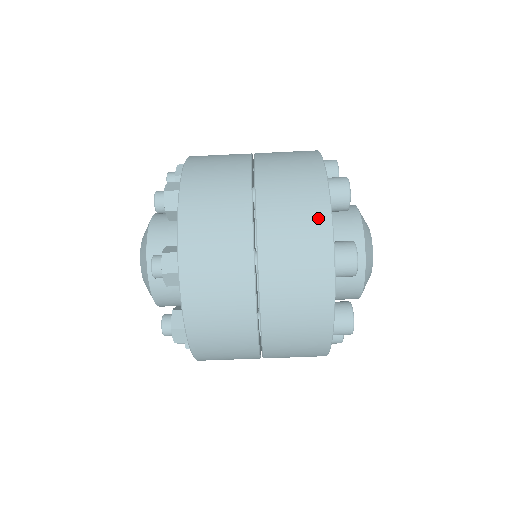
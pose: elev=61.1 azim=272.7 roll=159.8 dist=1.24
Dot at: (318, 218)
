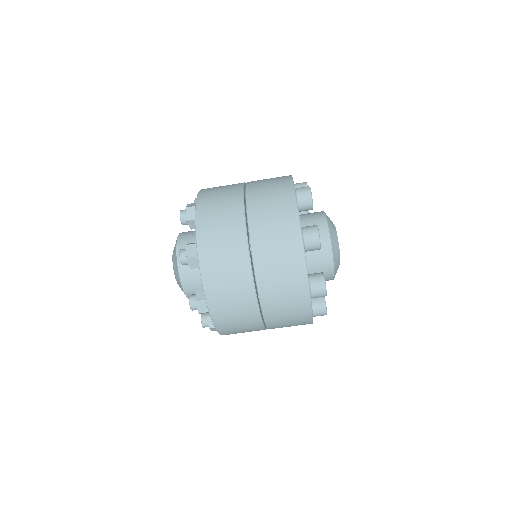
Dot at: (283, 177)
